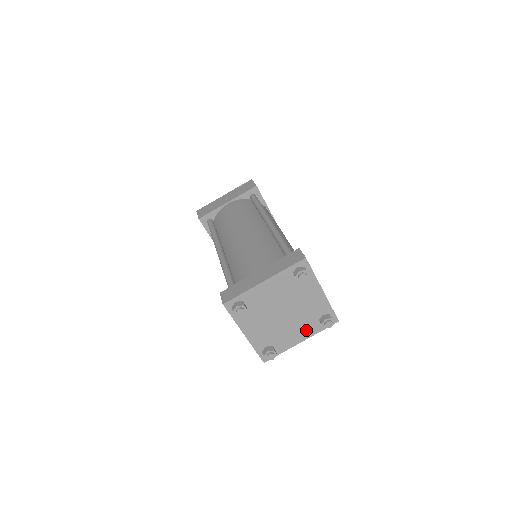
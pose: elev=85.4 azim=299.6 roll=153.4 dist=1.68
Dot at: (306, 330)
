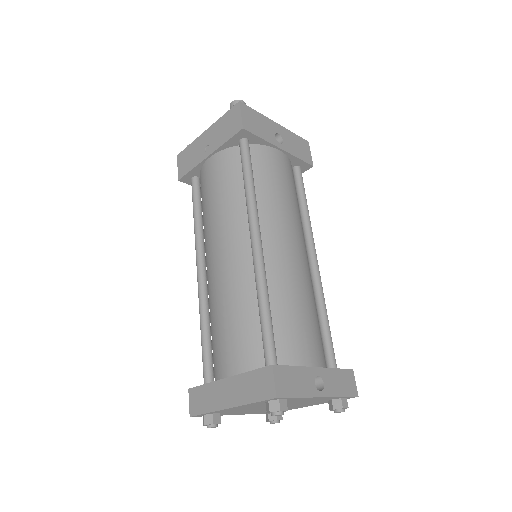
Dot at: (314, 404)
